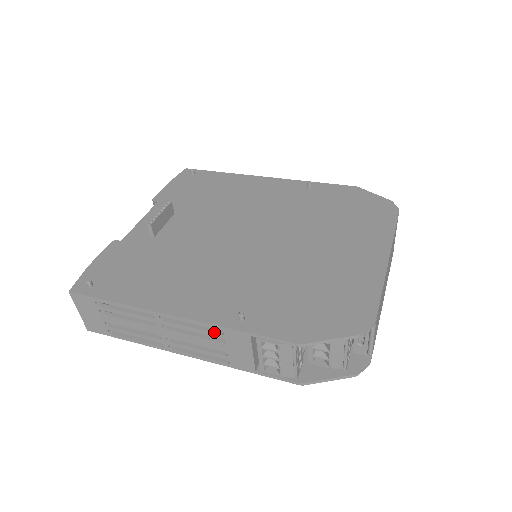
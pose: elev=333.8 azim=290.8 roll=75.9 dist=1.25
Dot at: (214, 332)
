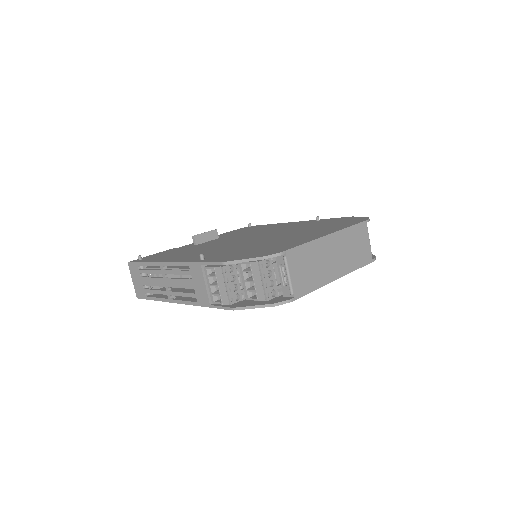
Dot at: (186, 270)
